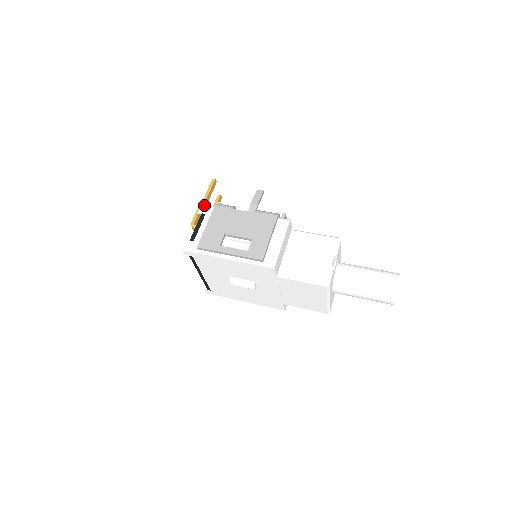
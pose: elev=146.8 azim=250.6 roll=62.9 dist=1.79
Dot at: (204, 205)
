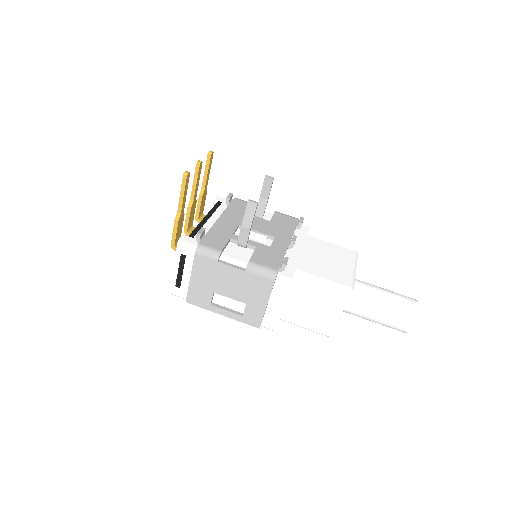
Dot at: (181, 241)
